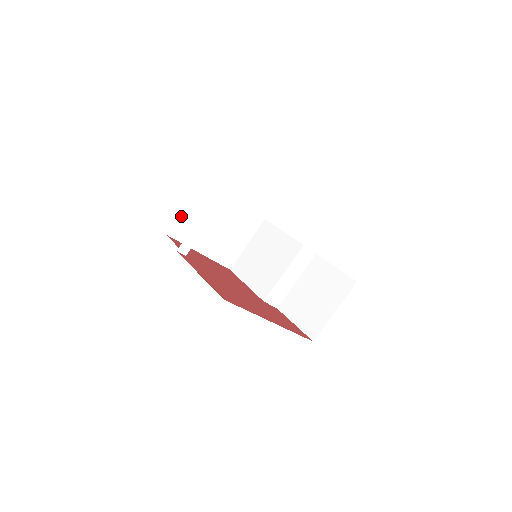
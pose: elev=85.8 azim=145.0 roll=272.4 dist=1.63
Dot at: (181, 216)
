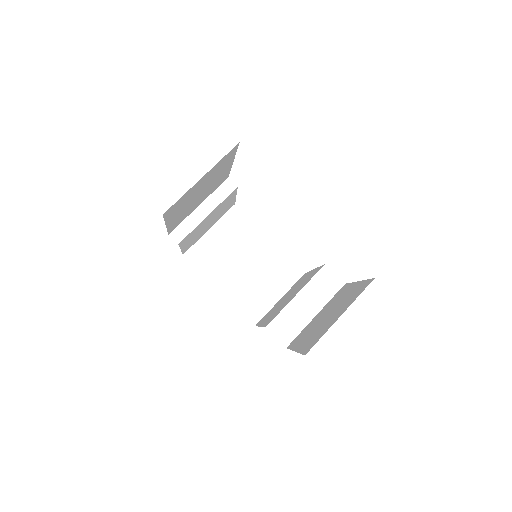
Dot at: (202, 238)
